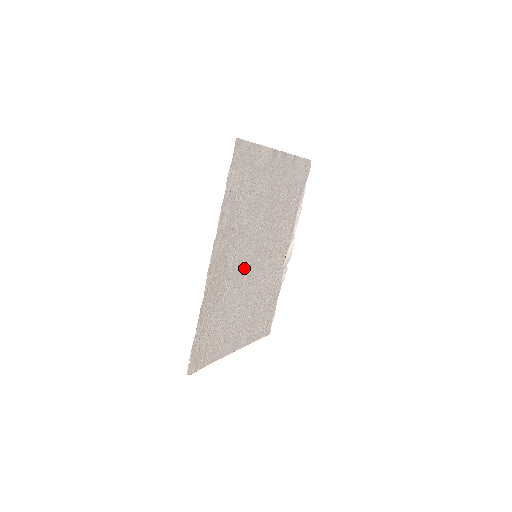
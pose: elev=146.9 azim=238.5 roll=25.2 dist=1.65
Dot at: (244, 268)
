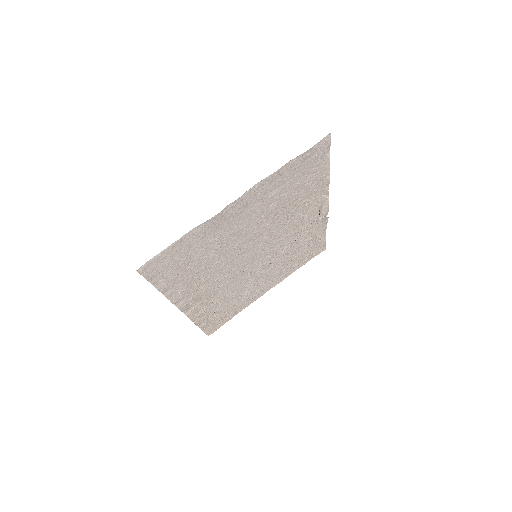
Dot at: (241, 271)
